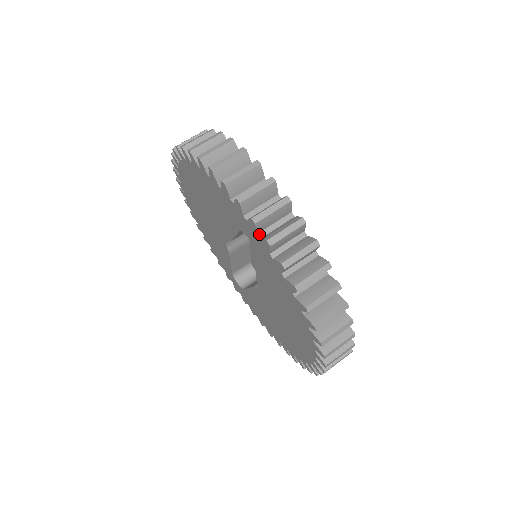
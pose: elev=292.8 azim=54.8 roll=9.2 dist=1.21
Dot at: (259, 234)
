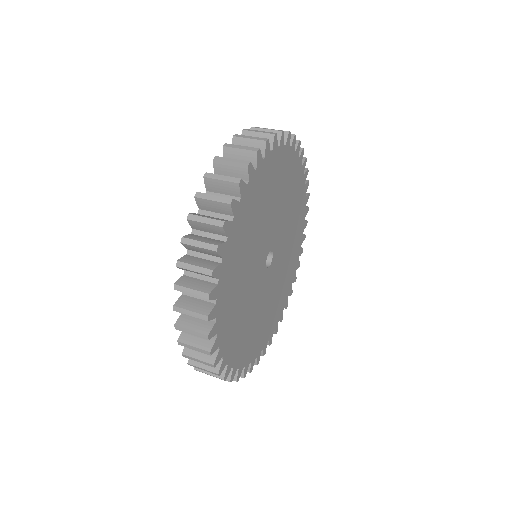
Dot at: (208, 192)
